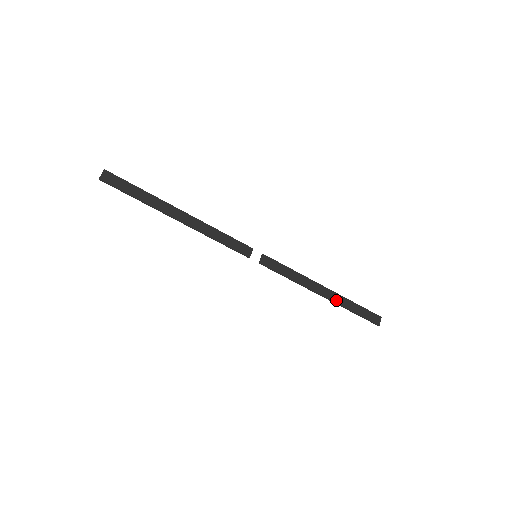
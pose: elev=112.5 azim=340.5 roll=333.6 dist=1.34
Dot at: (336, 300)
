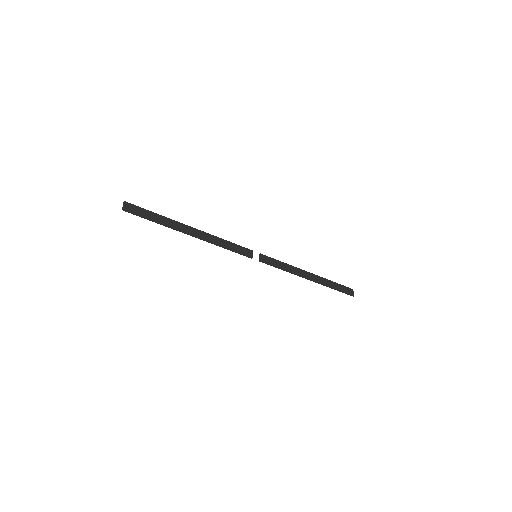
Dot at: (320, 281)
